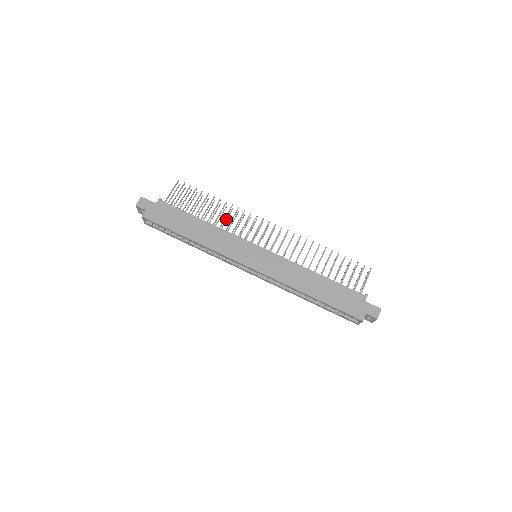
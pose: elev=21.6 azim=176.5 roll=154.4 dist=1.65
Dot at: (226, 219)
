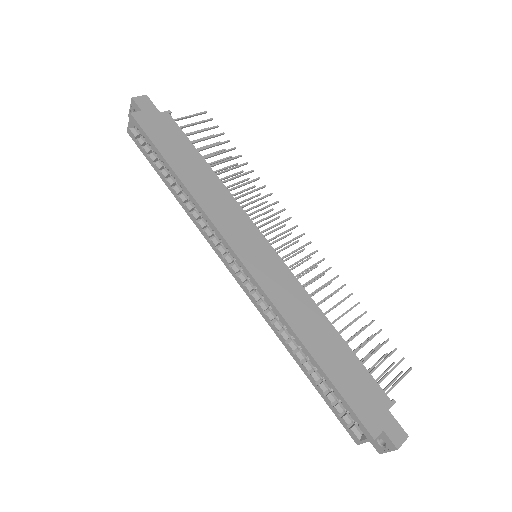
Dot at: (240, 191)
